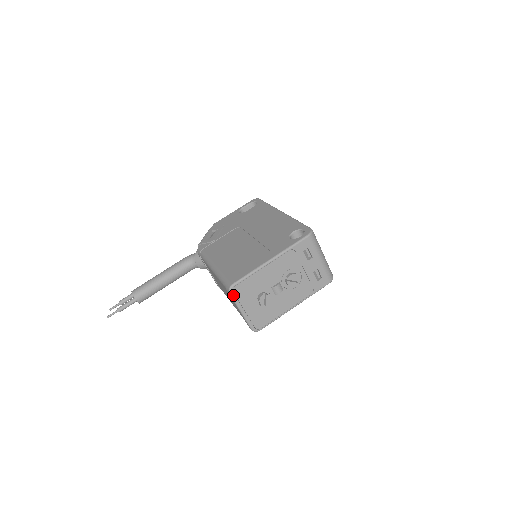
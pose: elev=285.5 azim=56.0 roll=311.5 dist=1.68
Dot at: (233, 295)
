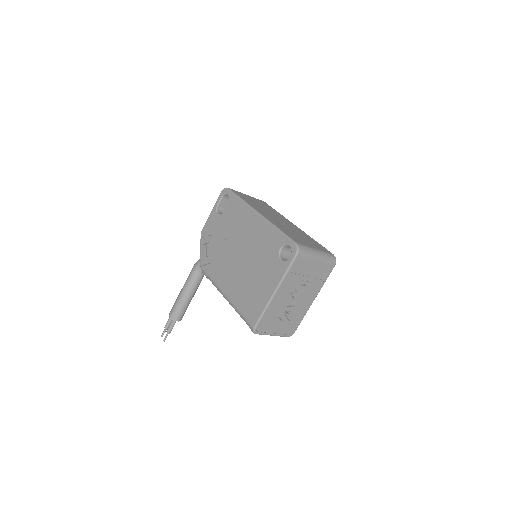
Dot at: (259, 333)
